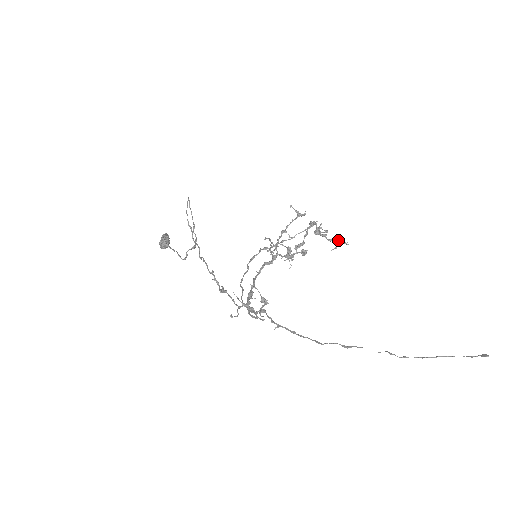
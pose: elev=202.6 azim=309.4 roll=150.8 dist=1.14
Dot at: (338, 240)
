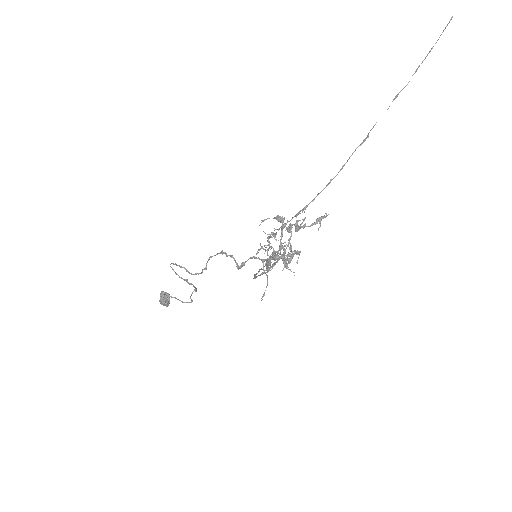
Dot at: (318, 219)
